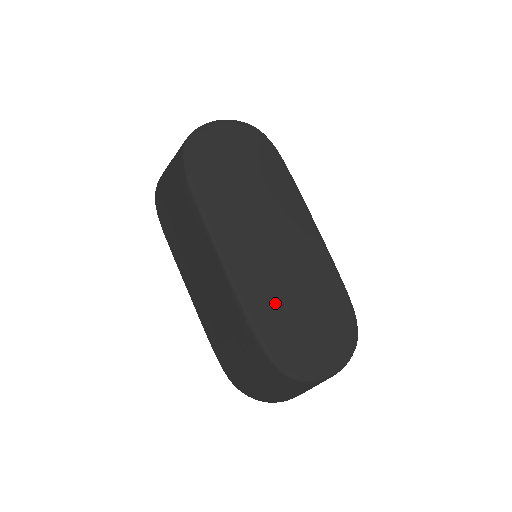
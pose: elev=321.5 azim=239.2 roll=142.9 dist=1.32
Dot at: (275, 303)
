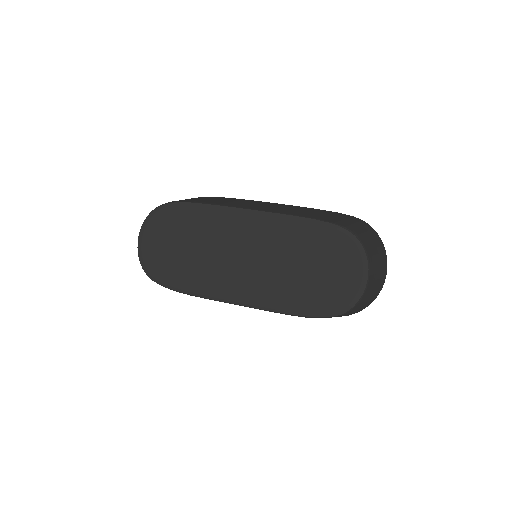
Dot at: (289, 286)
